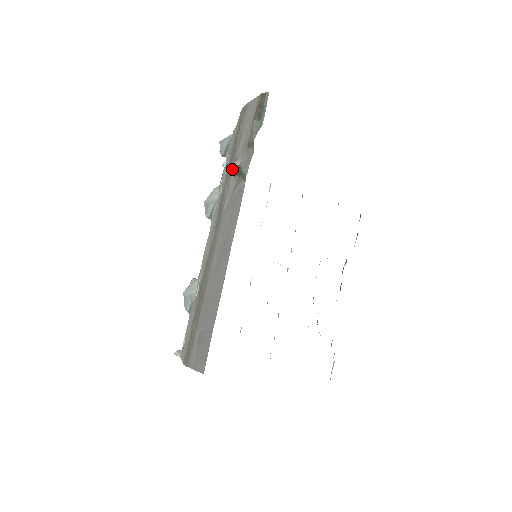
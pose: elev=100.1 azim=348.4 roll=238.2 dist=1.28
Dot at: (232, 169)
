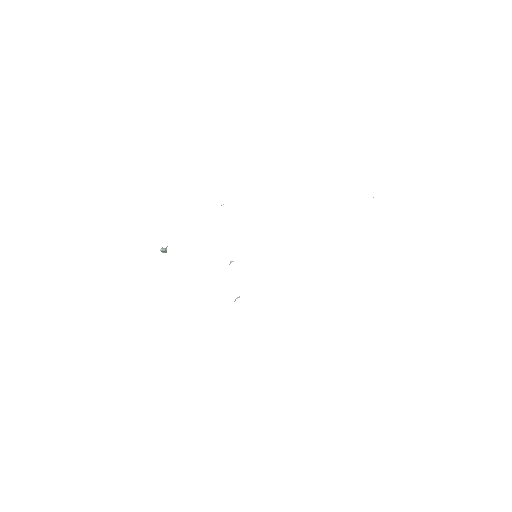
Dot at: occluded
